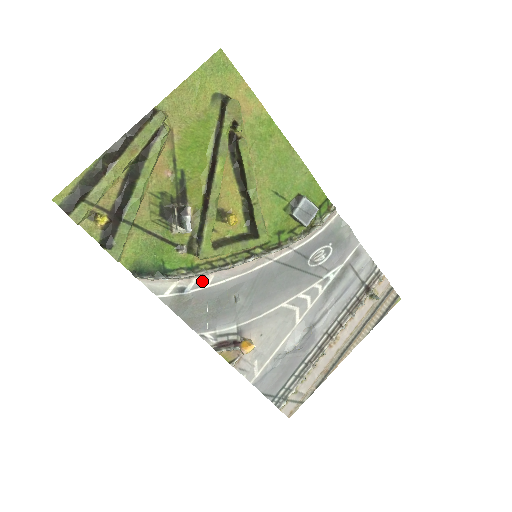
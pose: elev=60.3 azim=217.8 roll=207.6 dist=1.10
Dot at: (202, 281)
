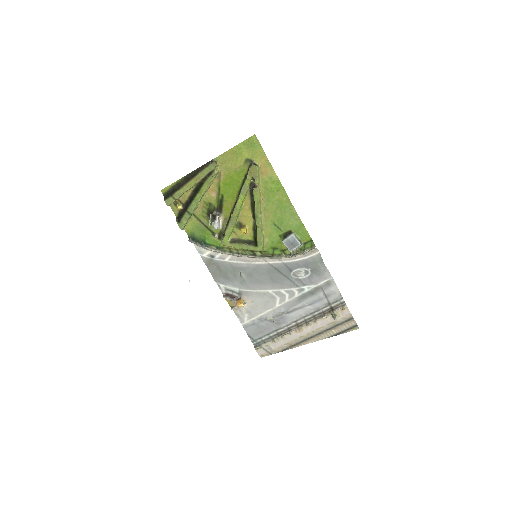
Dot at: (224, 257)
